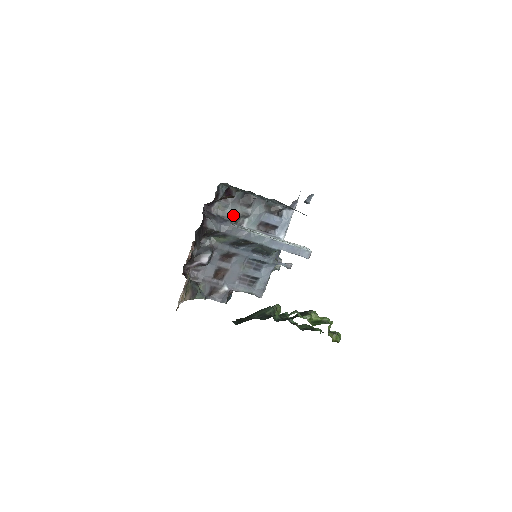
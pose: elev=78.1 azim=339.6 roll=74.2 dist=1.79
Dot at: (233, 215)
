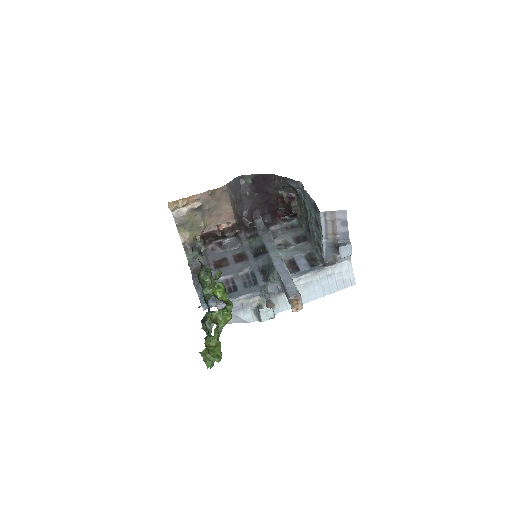
Dot at: (280, 238)
